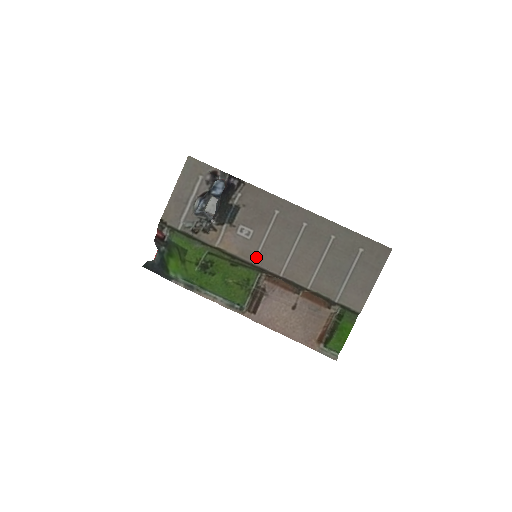
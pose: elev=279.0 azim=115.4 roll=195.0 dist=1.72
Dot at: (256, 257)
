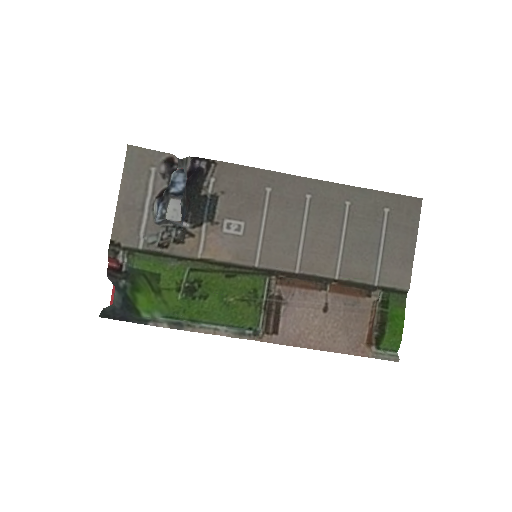
Dot at: (257, 256)
